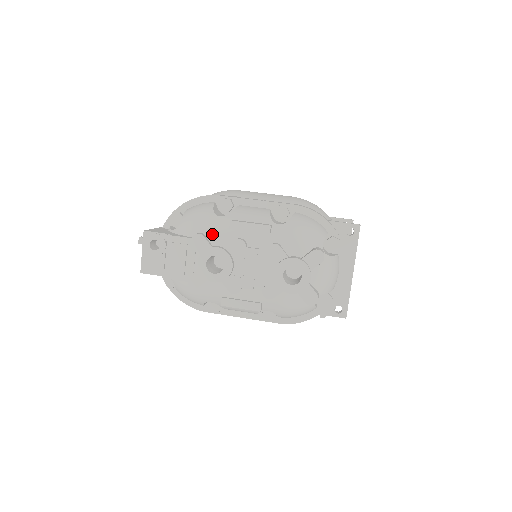
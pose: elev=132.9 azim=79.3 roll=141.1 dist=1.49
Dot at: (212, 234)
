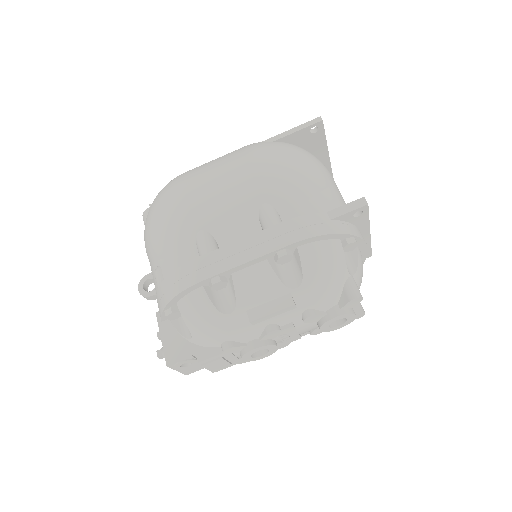
Dot at: (238, 336)
